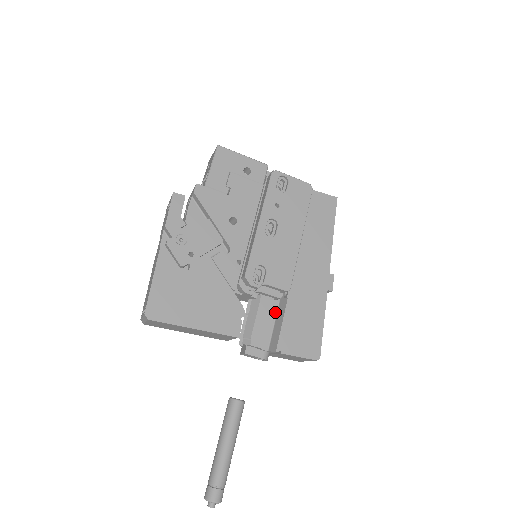
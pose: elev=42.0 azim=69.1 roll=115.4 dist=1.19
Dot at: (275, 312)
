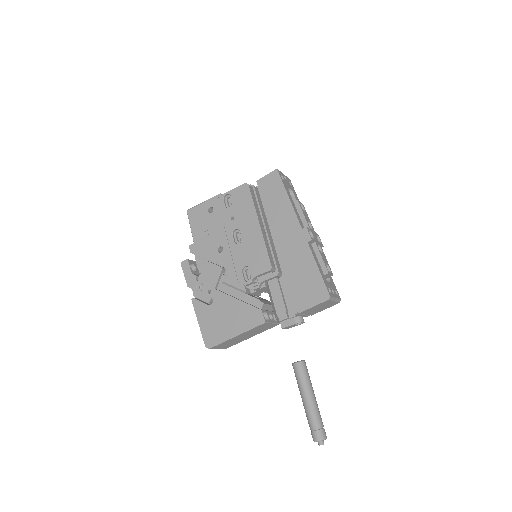
Dot at: occluded
